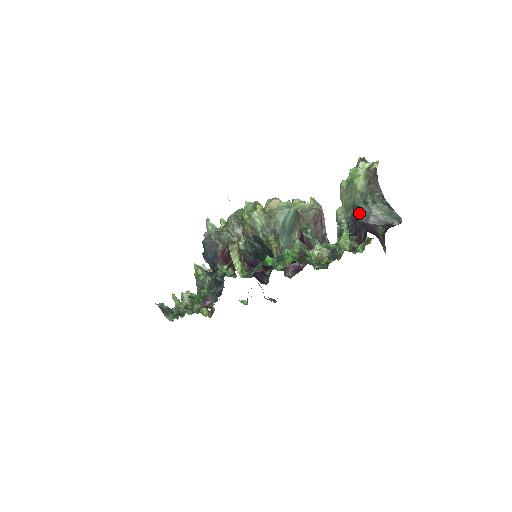
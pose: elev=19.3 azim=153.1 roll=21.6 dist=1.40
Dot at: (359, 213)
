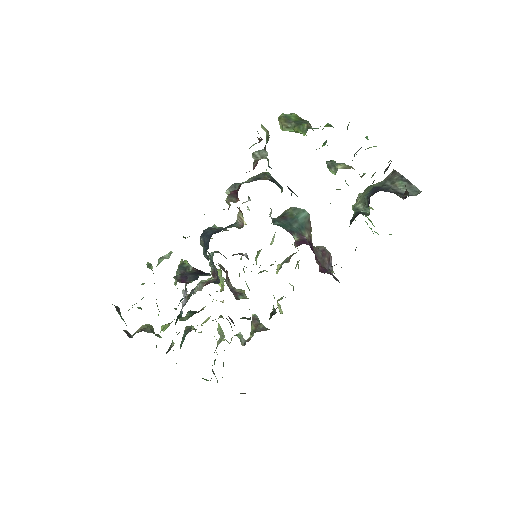
Dot at: (378, 188)
